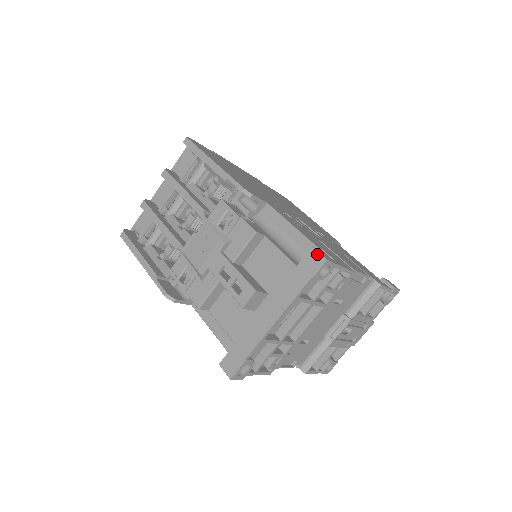
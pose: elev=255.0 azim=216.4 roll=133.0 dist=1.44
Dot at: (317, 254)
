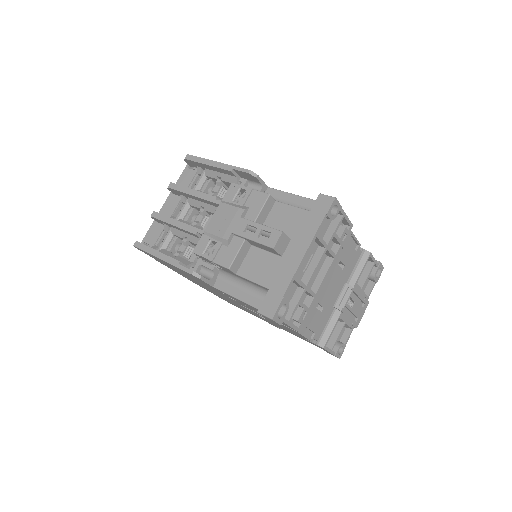
Dot at: (326, 196)
